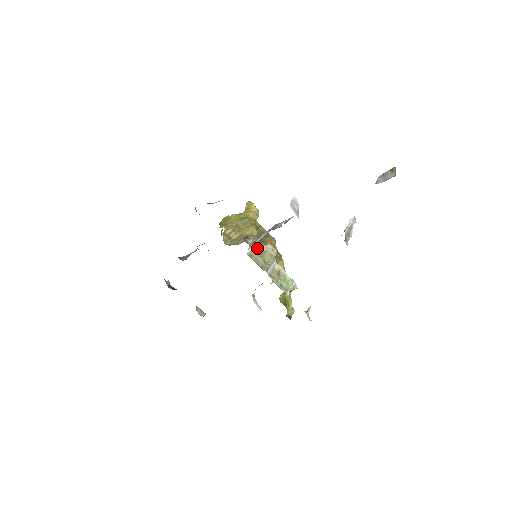
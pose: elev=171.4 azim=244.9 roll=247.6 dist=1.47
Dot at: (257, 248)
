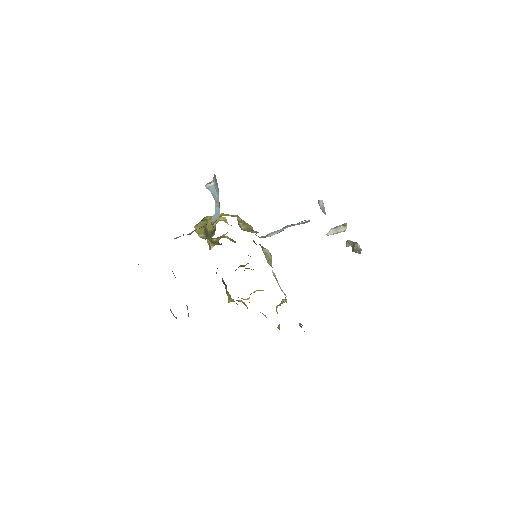
Dot at: (261, 247)
